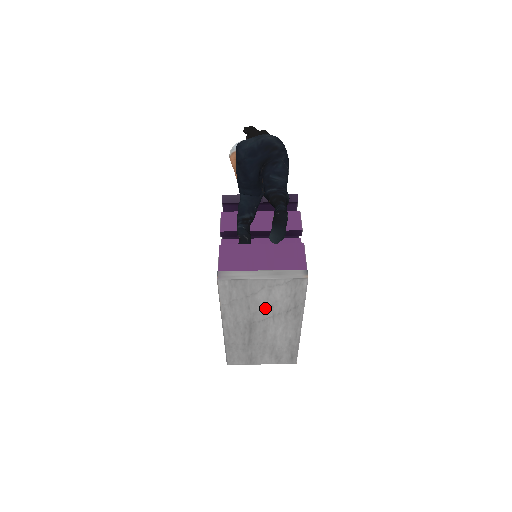
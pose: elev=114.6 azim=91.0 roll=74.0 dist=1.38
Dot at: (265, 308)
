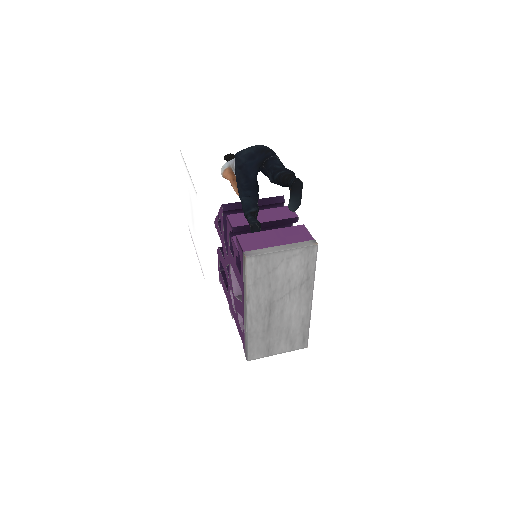
Dot at: (283, 284)
